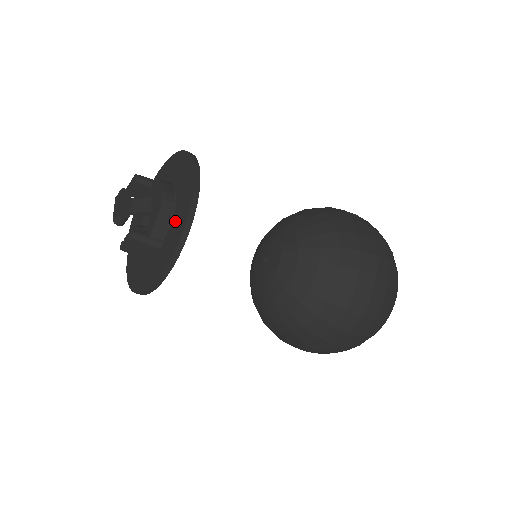
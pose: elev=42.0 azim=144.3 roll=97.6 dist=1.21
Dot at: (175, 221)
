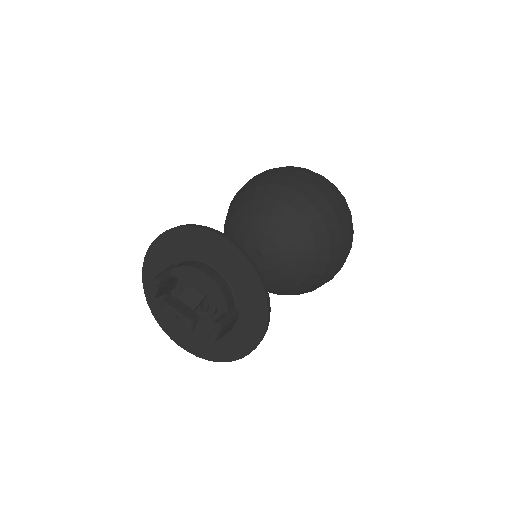
Dot at: (239, 287)
